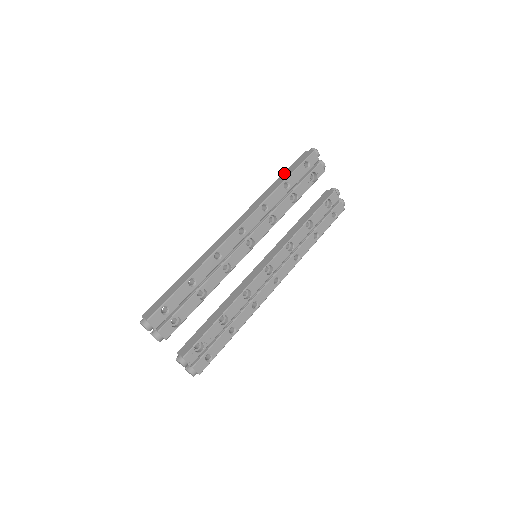
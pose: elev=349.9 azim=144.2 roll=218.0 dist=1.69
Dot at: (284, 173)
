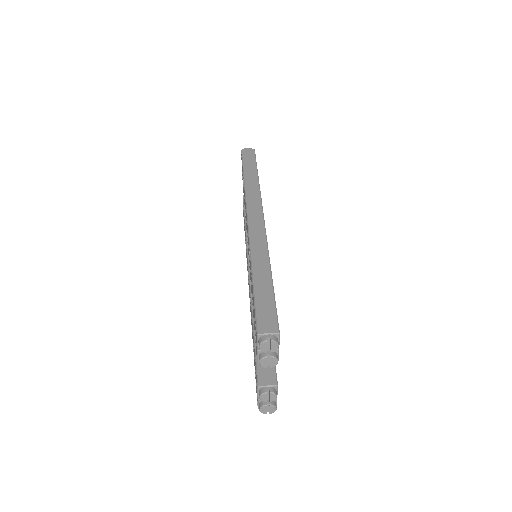
Dot at: (245, 167)
